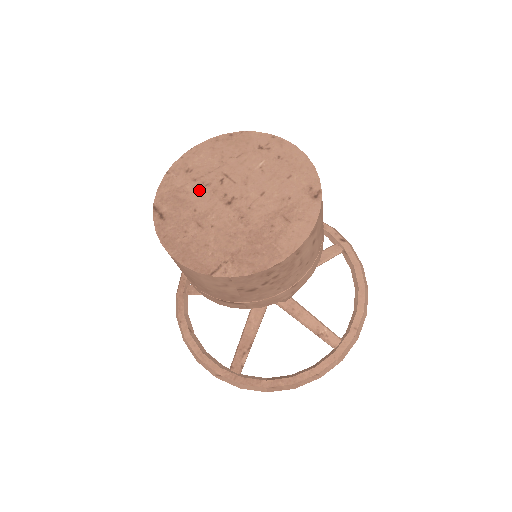
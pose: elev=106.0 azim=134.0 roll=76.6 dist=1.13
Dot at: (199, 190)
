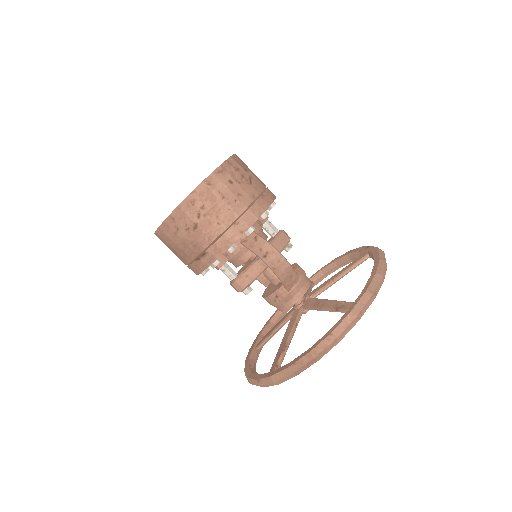
Dot at: occluded
